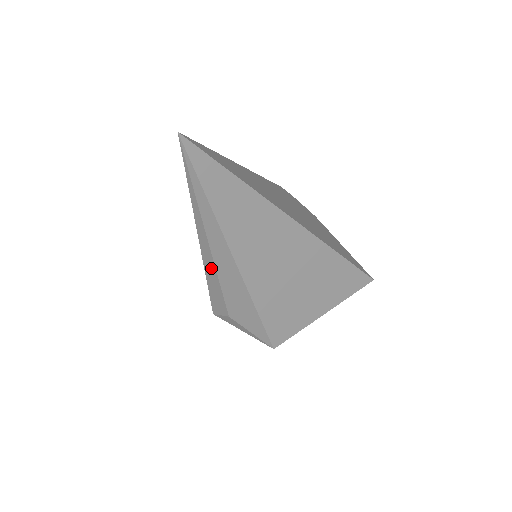
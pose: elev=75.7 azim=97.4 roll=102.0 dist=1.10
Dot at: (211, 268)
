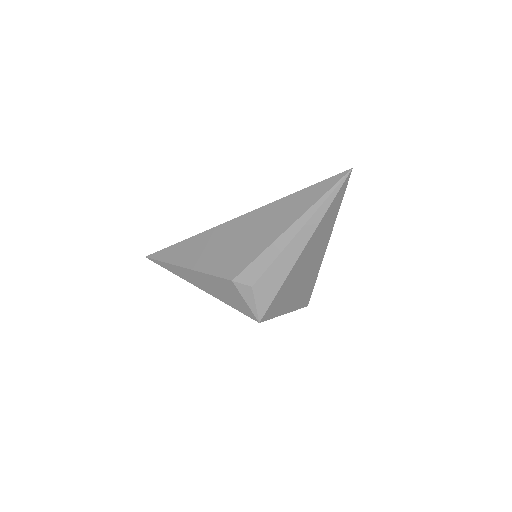
Dot at: (278, 248)
